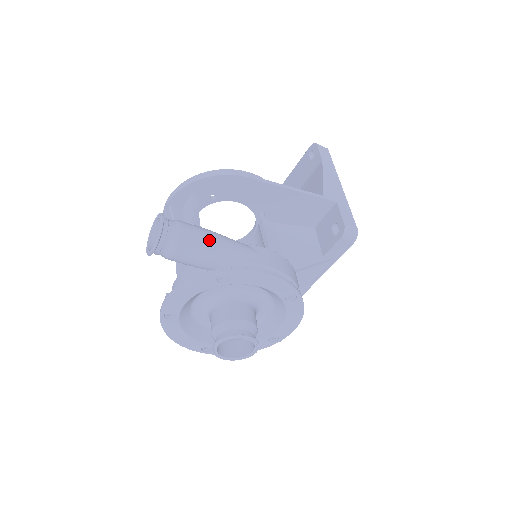
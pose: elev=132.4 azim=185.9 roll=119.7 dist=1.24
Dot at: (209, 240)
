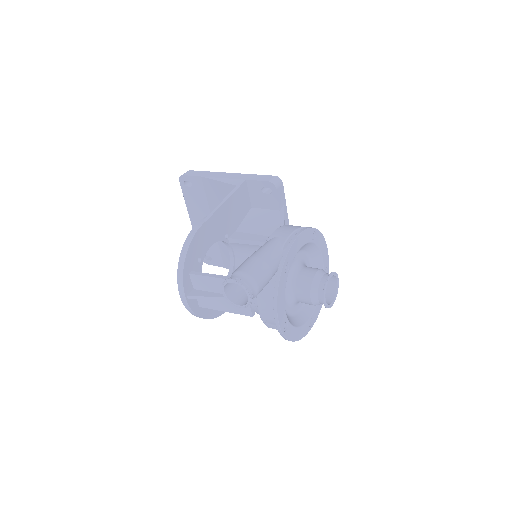
Dot at: (258, 259)
